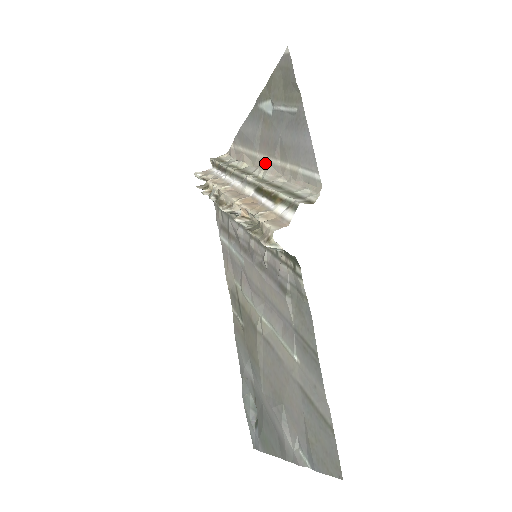
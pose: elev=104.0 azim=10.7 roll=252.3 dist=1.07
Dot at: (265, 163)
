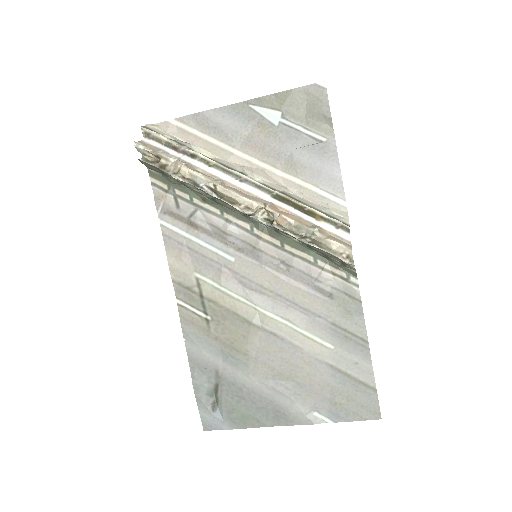
Dot at: (252, 165)
